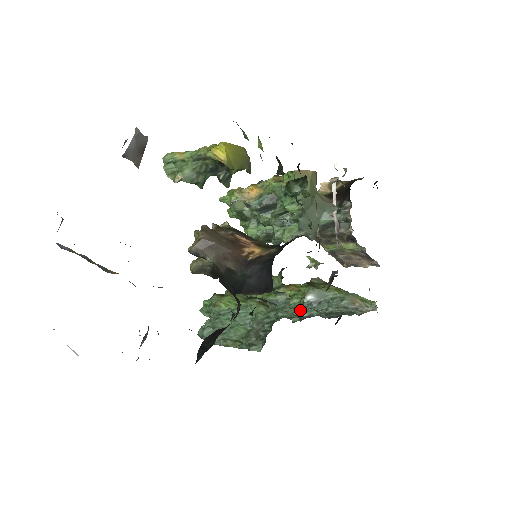
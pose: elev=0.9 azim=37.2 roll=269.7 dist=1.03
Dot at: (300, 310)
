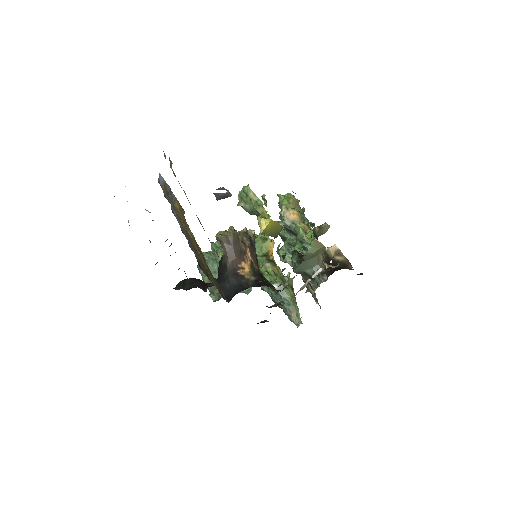
Dot at: occluded
